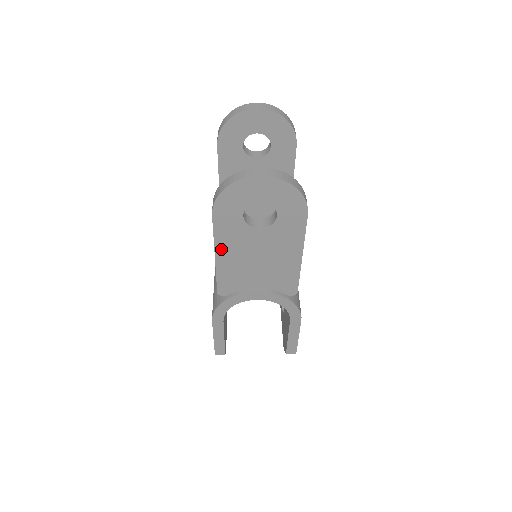
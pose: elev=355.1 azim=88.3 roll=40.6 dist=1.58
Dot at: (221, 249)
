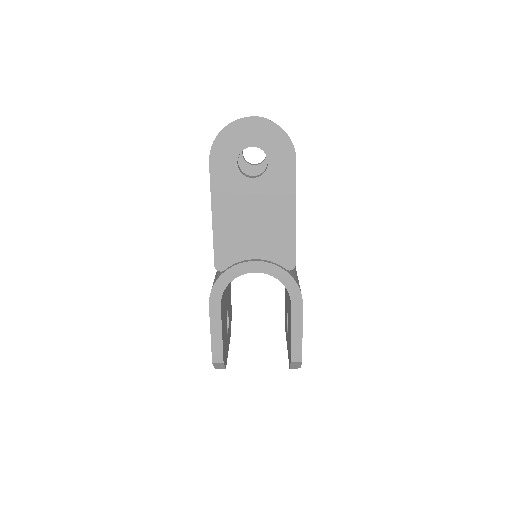
Dot at: (218, 205)
